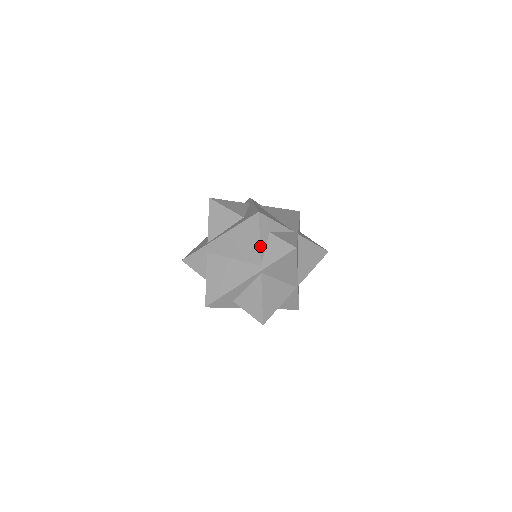
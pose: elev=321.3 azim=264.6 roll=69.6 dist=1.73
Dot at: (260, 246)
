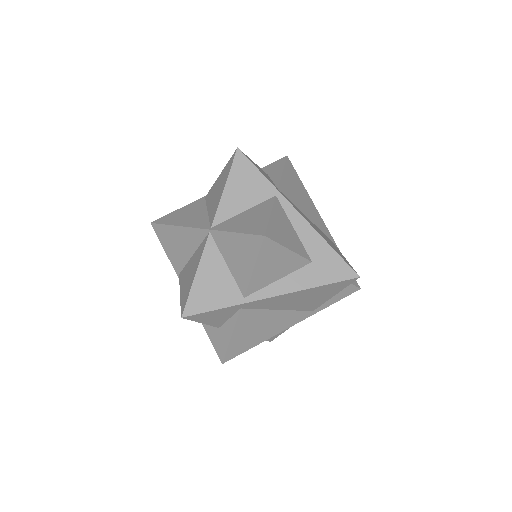
Dot at: occluded
